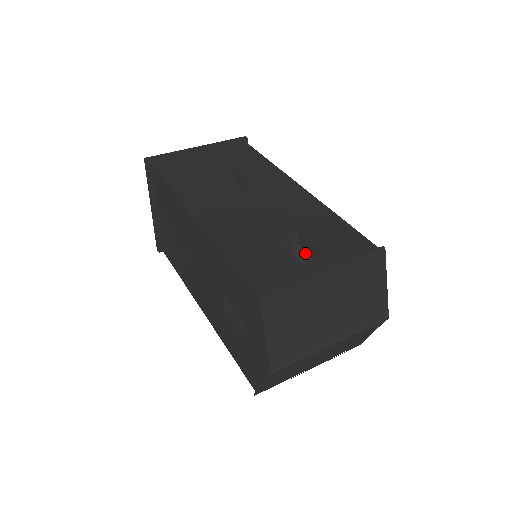
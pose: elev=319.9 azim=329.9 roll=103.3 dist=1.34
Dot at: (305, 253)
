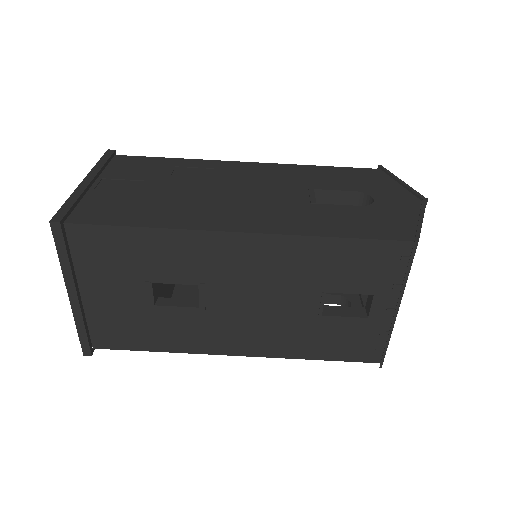
Dot at: occluded
